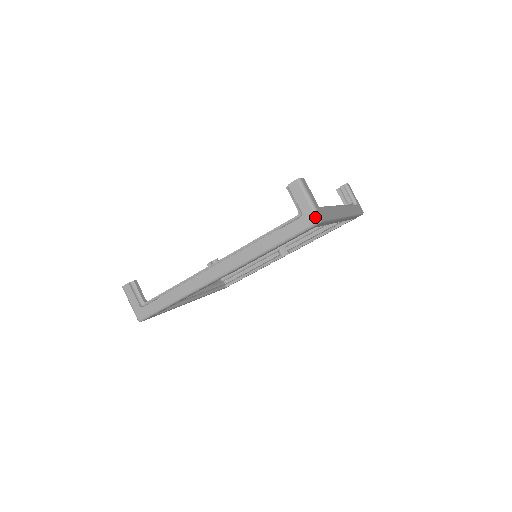
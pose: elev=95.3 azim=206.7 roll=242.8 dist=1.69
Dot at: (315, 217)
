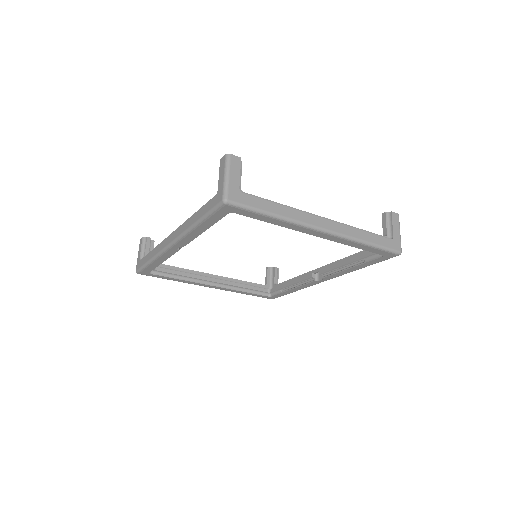
Dot at: (222, 196)
